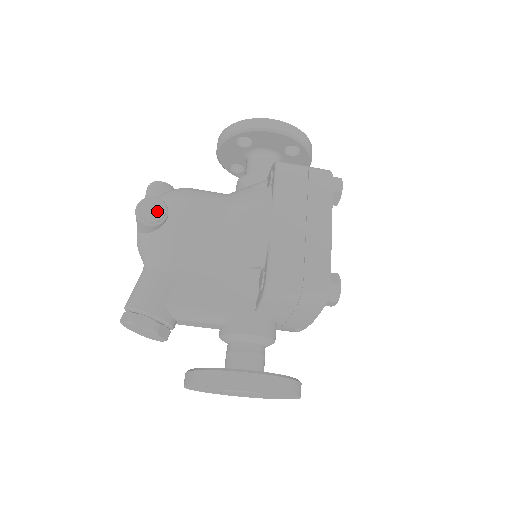
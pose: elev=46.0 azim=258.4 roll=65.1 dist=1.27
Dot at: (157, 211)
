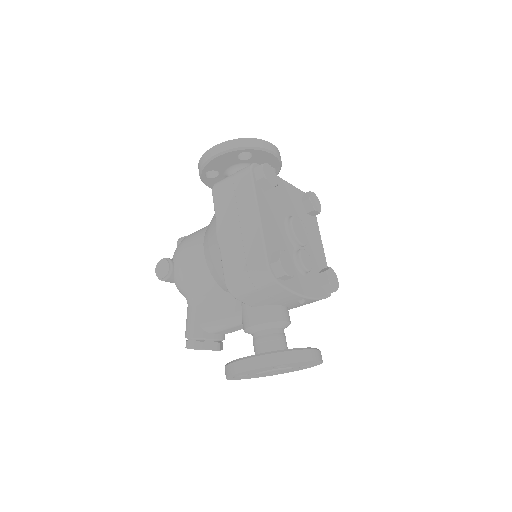
Dot at: (165, 268)
